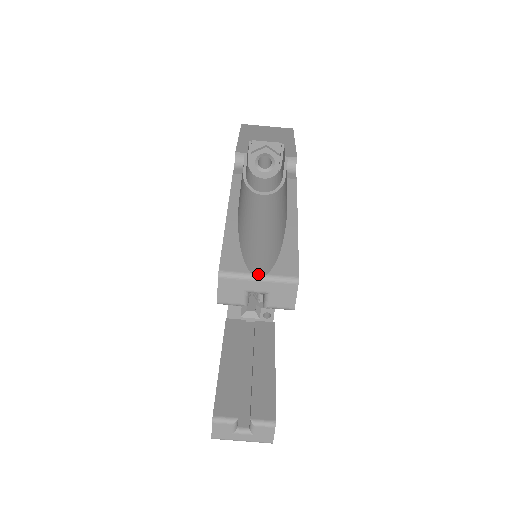
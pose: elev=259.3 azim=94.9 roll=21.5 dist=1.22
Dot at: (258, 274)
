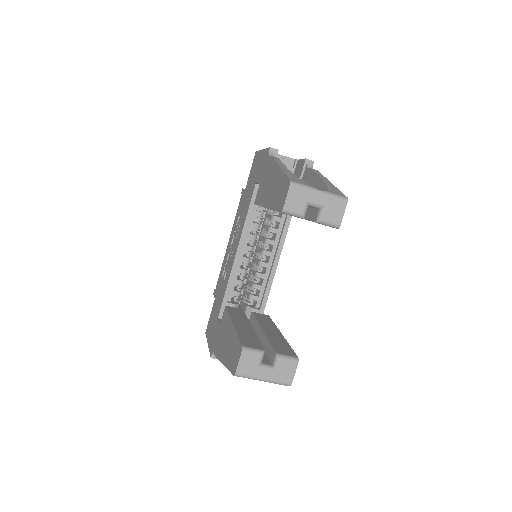
Dot at: (319, 190)
